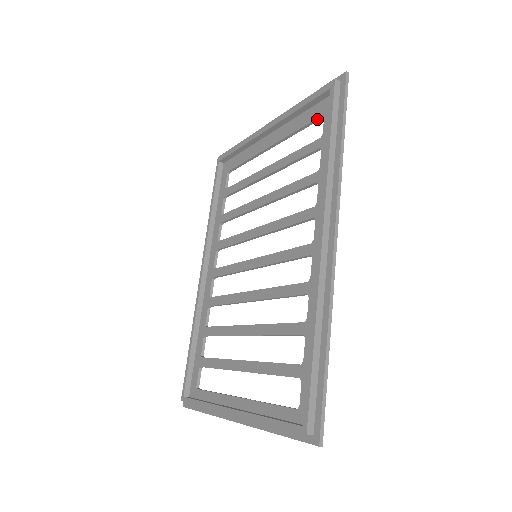
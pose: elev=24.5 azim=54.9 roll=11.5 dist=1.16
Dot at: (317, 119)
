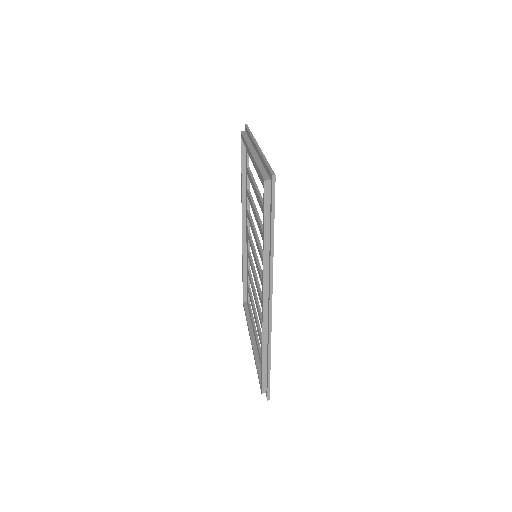
Dot at: occluded
